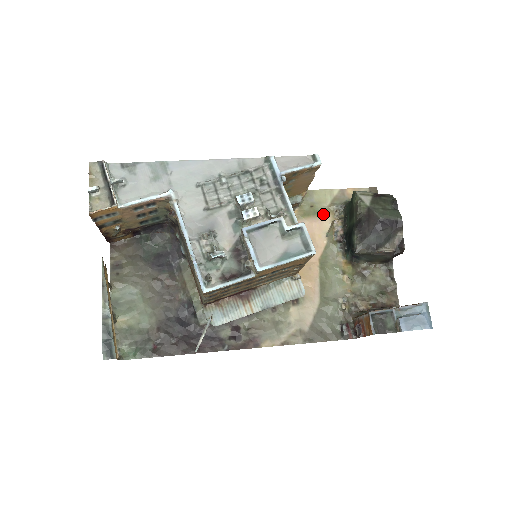
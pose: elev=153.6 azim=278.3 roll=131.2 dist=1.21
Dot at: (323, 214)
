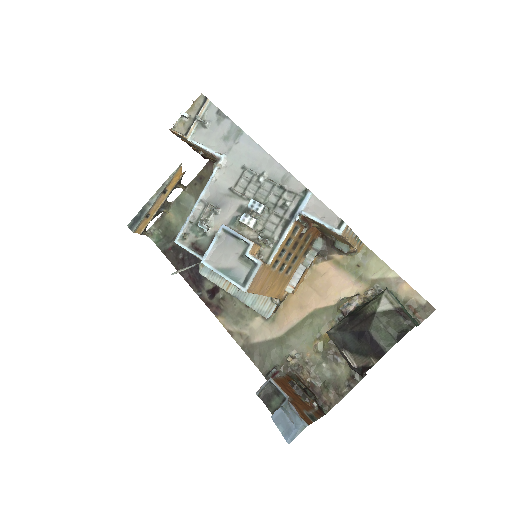
Dot at: (360, 281)
